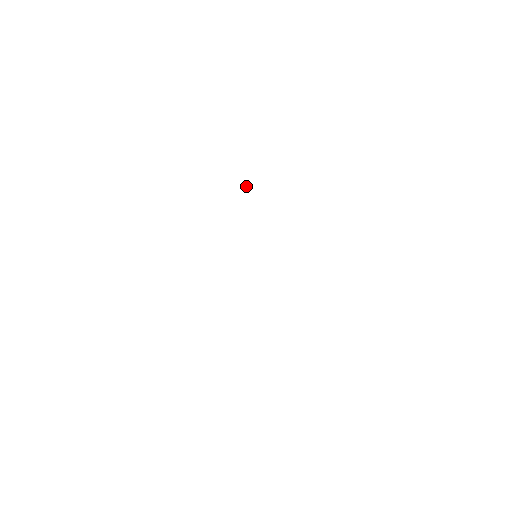
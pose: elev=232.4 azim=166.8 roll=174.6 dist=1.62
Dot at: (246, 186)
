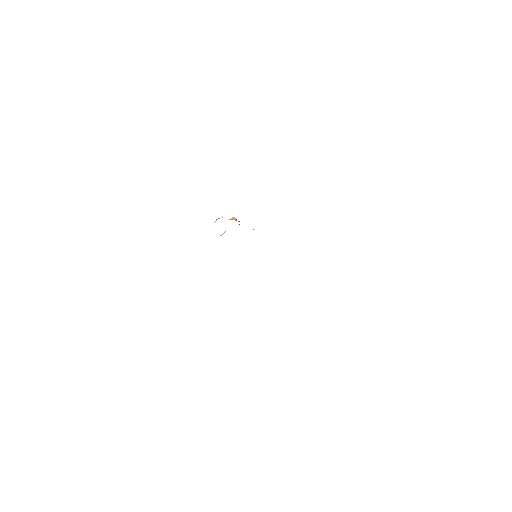
Dot at: occluded
